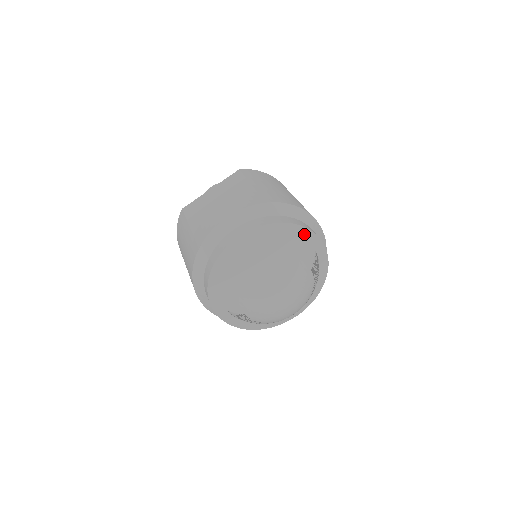
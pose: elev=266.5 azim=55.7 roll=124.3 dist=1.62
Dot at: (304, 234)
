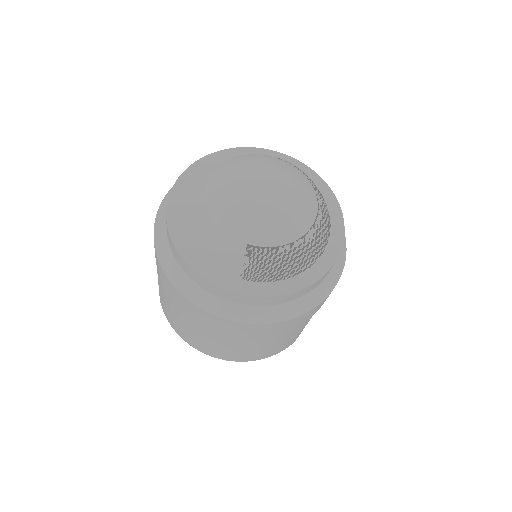
Dot at: (245, 154)
